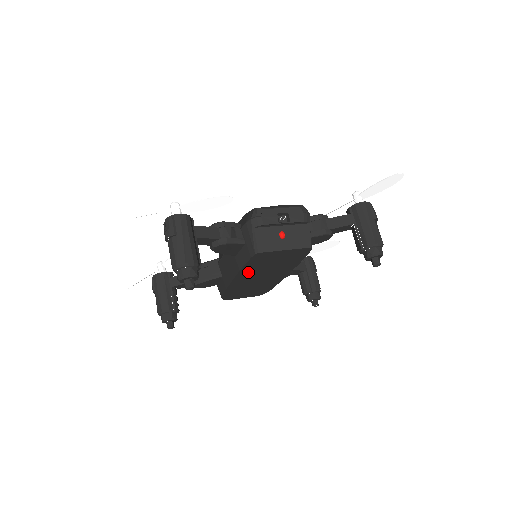
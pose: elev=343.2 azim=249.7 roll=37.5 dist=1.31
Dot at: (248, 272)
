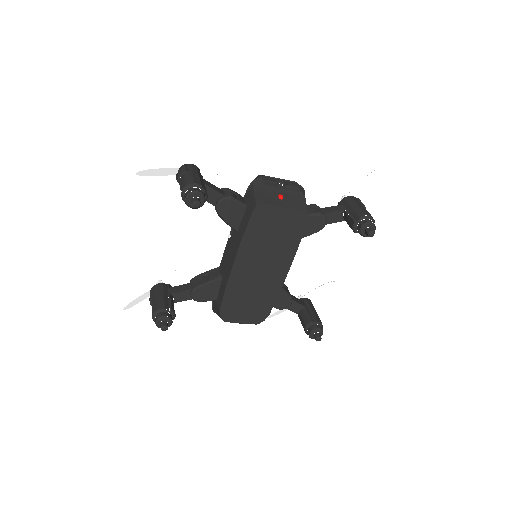
Dot at: (249, 249)
